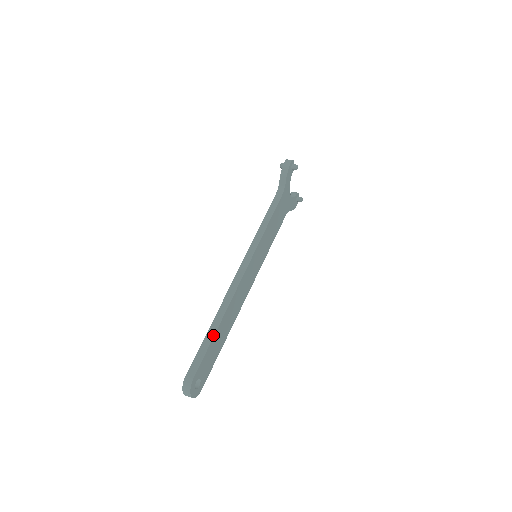
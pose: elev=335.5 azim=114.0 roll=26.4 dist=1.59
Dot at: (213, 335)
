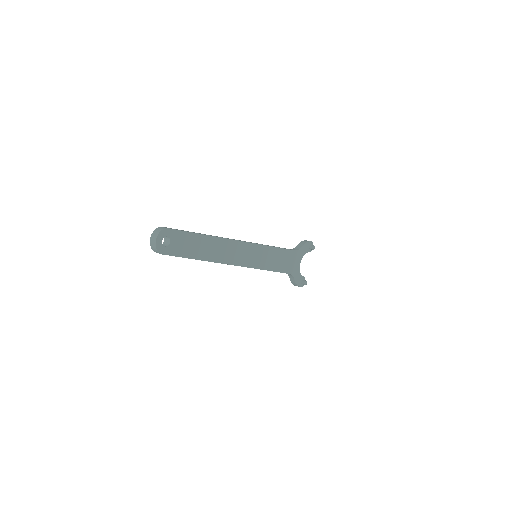
Dot at: occluded
